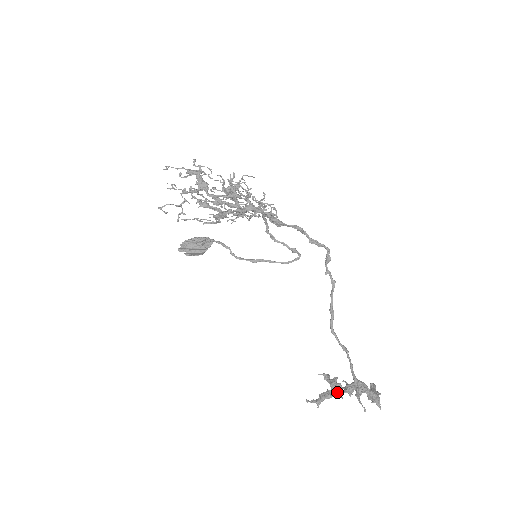
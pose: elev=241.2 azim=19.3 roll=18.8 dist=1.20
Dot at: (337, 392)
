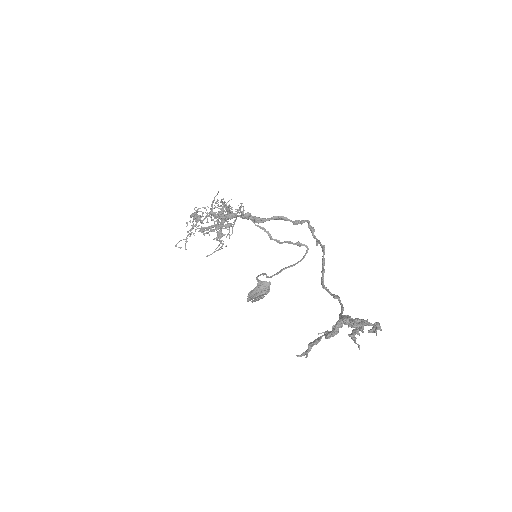
Dot at: occluded
